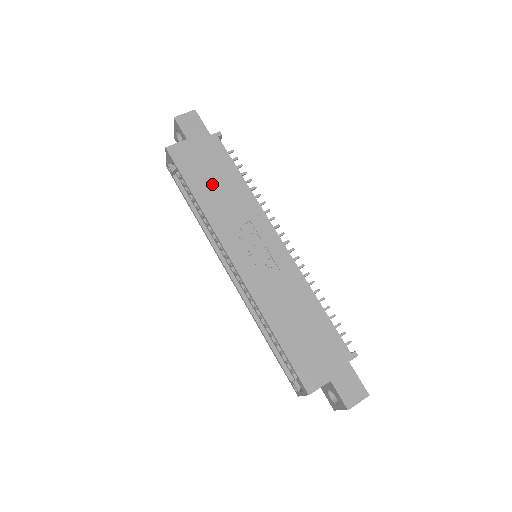
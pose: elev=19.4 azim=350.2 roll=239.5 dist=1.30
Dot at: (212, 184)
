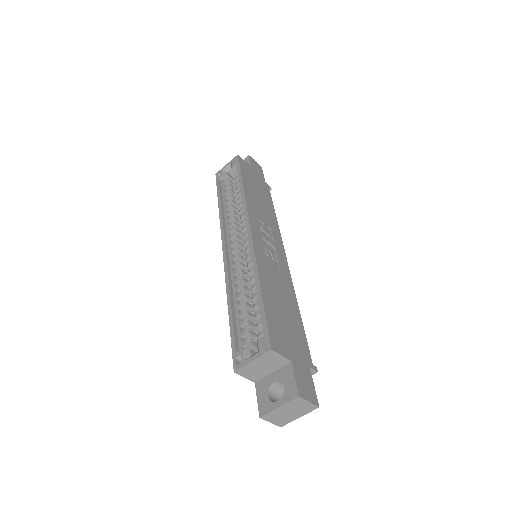
Dot at: (256, 193)
